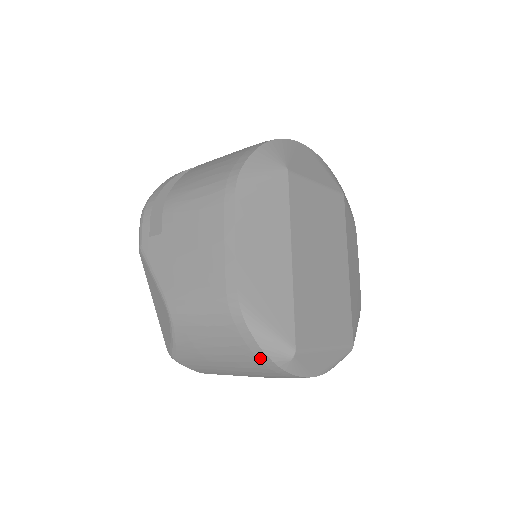
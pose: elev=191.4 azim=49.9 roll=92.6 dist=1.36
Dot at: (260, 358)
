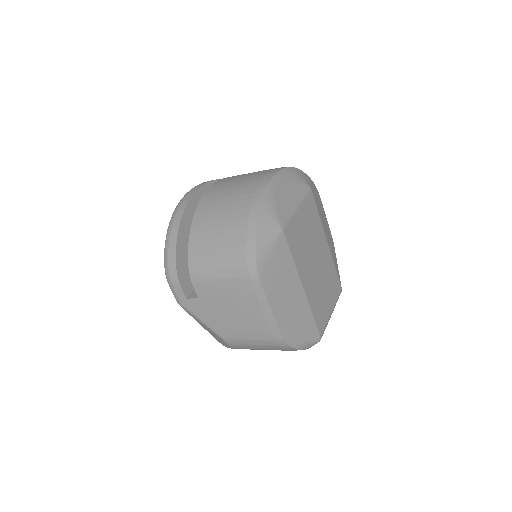
Dot at: occluded
